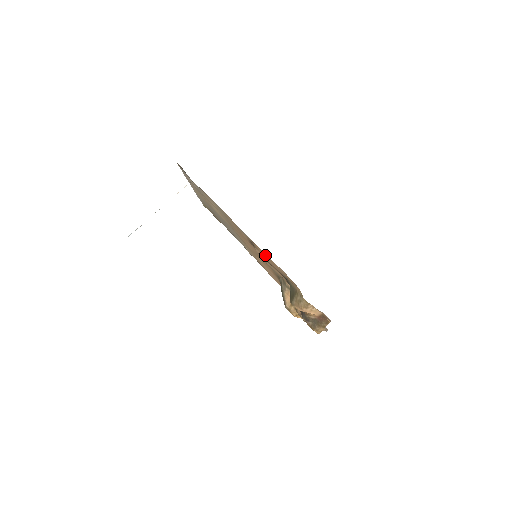
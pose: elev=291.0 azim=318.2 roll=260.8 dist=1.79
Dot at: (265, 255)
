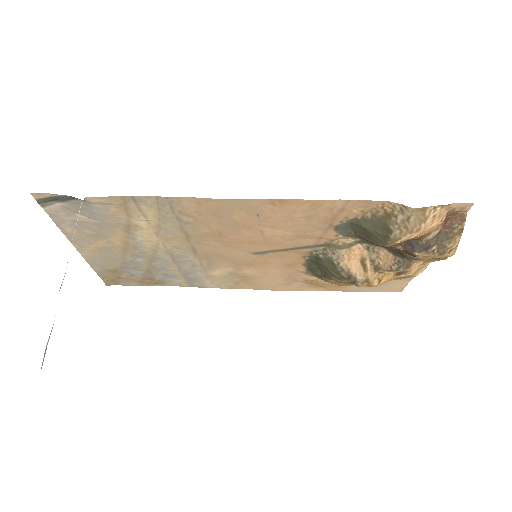
Dot at: (293, 210)
